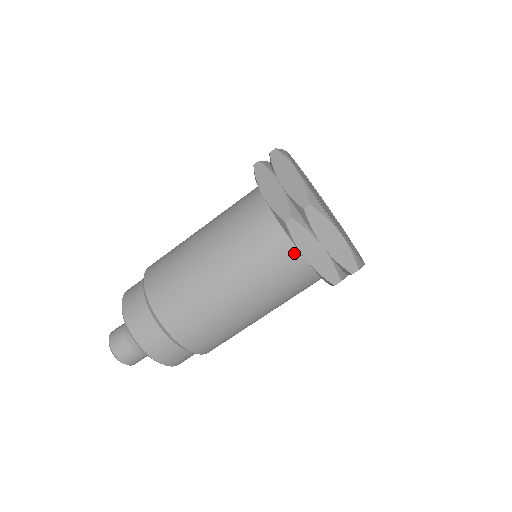
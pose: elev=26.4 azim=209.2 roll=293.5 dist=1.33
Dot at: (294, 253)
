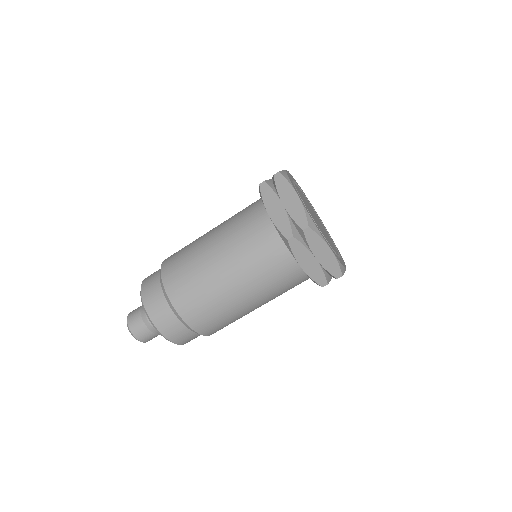
Dot at: (291, 261)
